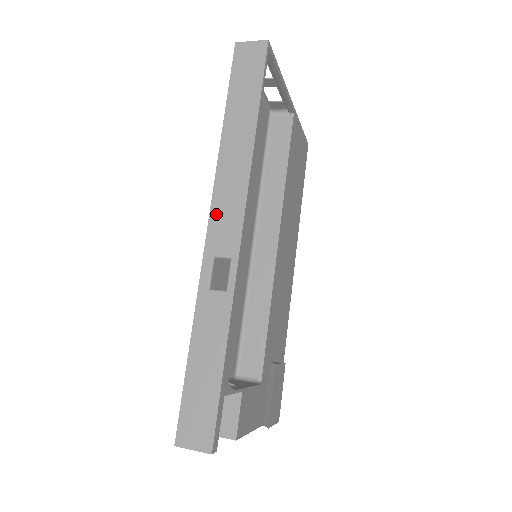
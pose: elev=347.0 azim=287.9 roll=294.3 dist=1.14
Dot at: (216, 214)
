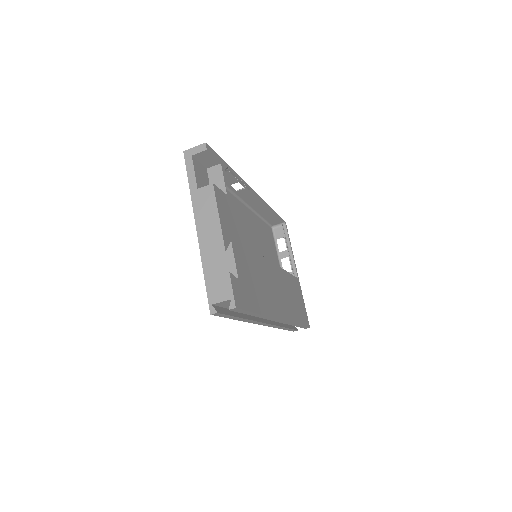
Dot at: (243, 199)
